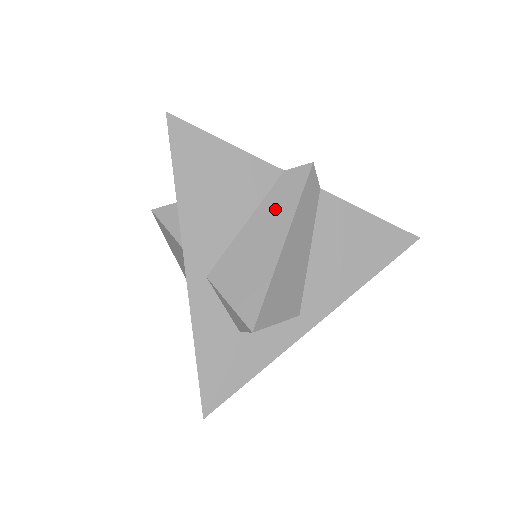
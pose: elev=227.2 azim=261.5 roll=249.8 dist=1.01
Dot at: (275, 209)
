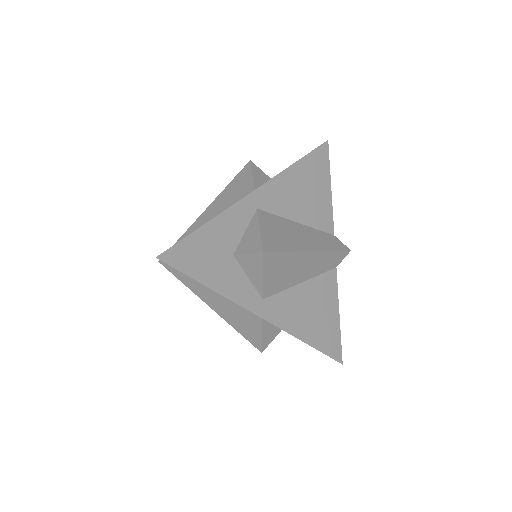
Dot at: (318, 238)
